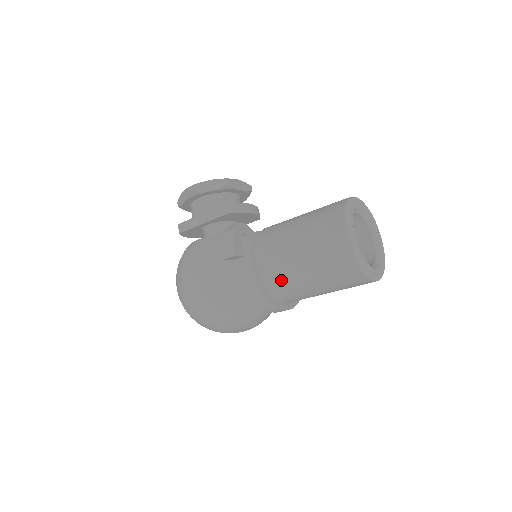
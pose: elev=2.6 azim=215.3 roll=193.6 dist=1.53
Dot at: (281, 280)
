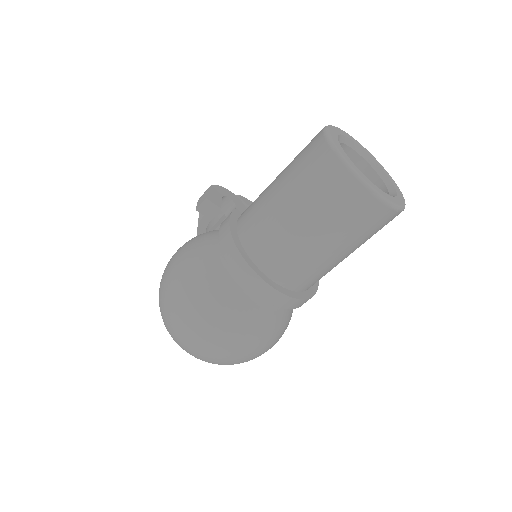
Dot at: (258, 227)
